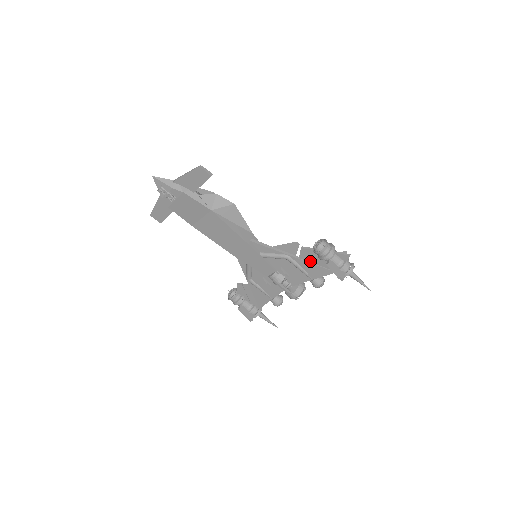
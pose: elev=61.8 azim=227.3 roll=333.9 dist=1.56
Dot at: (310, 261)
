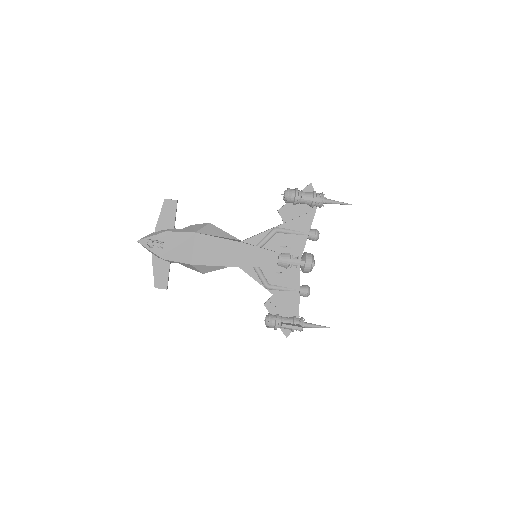
Dot at: (293, 218)
